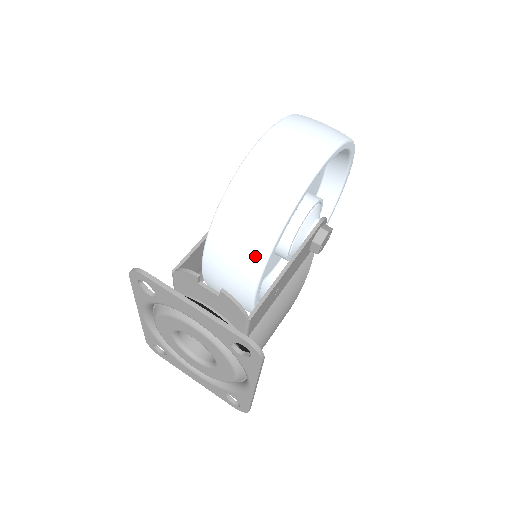
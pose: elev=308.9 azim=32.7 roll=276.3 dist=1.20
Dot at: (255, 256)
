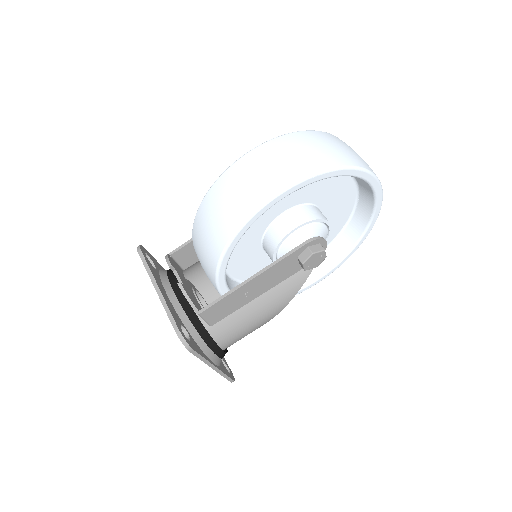
Dot at: (211, 263)
